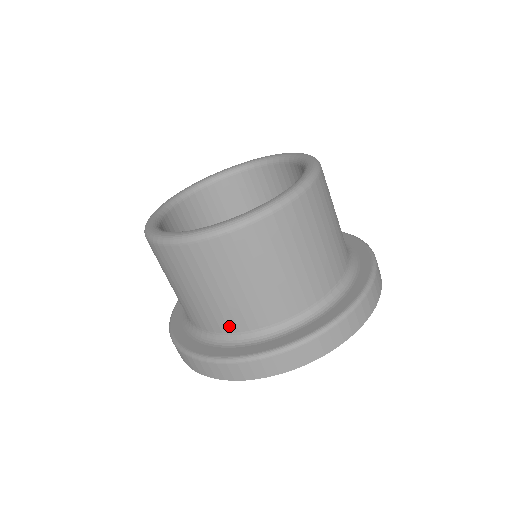
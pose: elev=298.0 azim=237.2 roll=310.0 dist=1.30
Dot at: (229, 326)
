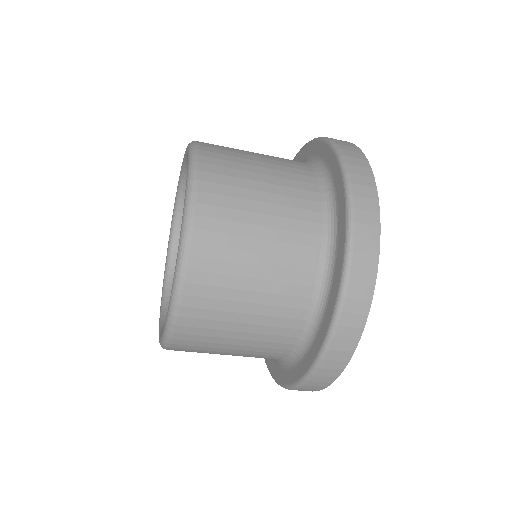
Dot at: (305, 283)
